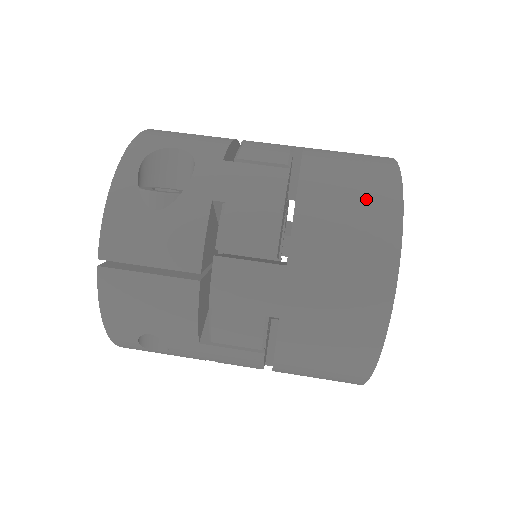
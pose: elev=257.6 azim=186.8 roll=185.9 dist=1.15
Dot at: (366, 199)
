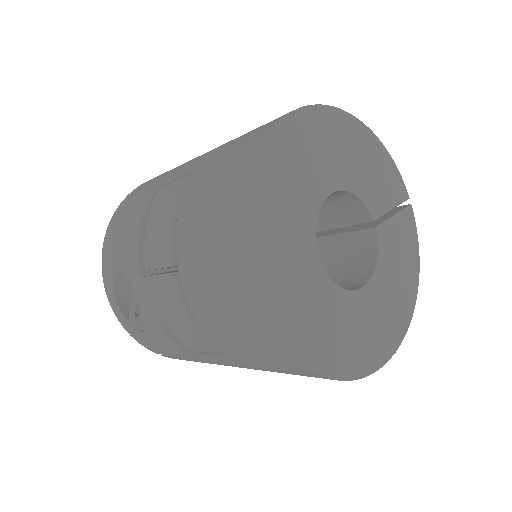
Dot at: (230, 299)
